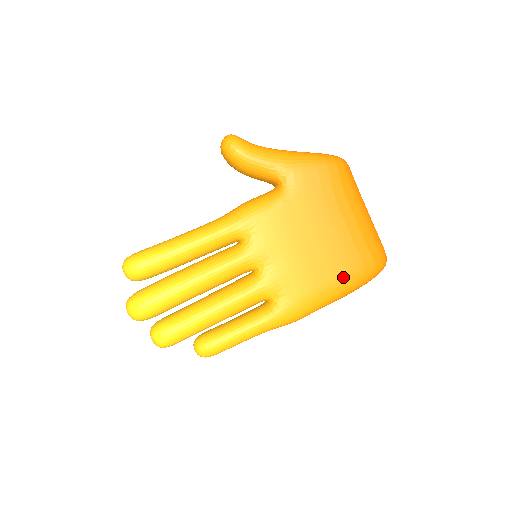
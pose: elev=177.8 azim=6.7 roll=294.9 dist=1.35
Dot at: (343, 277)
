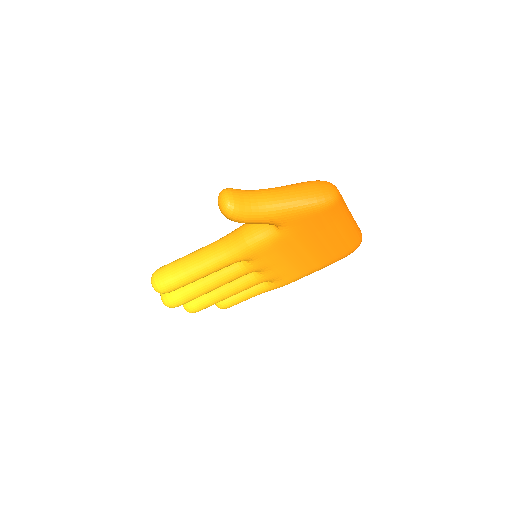
Dot at: (325, 264)
